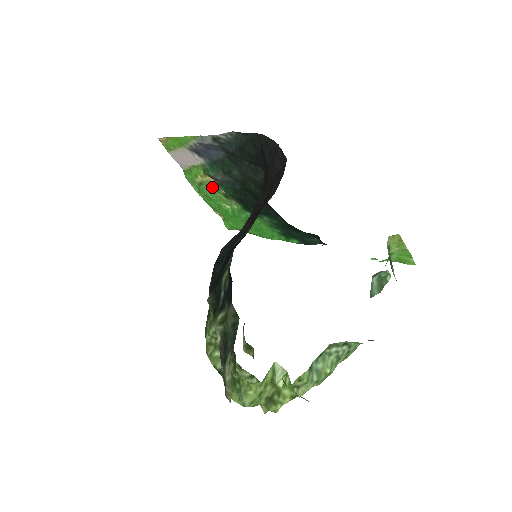
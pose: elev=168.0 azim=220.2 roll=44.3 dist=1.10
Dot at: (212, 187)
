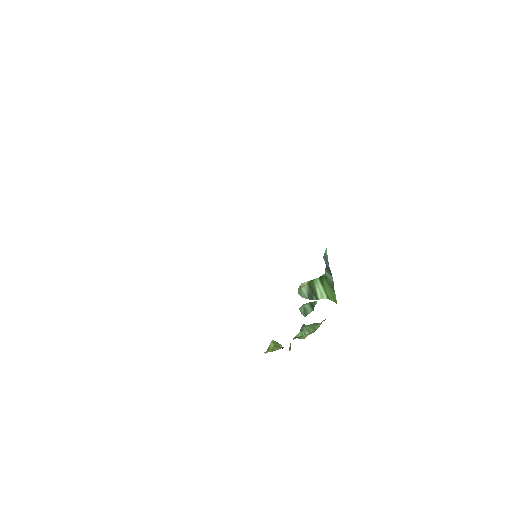
Dot at: occluded
